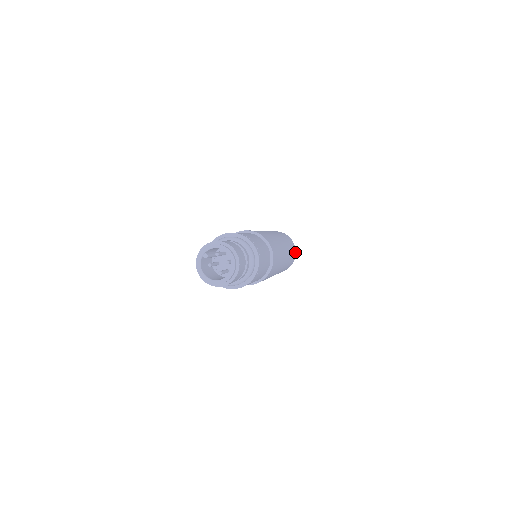
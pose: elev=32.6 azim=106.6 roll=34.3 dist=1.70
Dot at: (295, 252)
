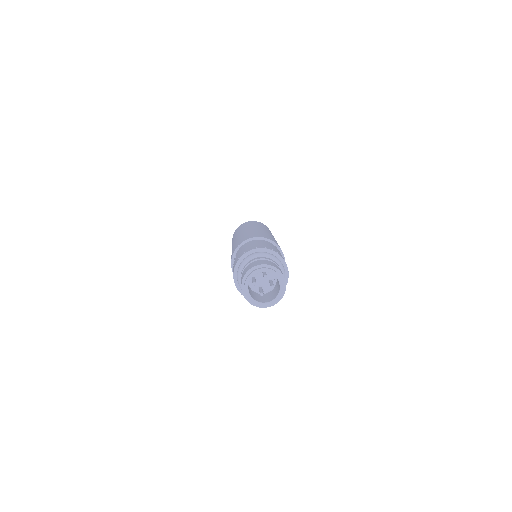
Dot at: occluded
